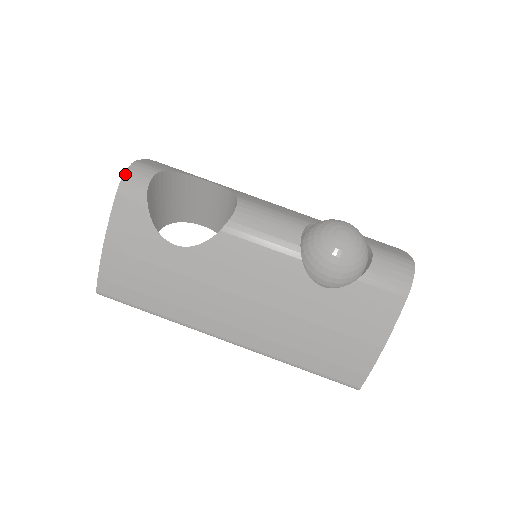
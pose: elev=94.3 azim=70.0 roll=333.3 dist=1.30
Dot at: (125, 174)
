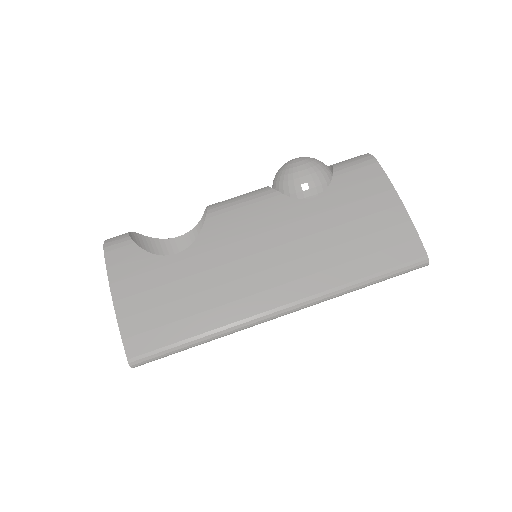
Dot at: (105, 241)
